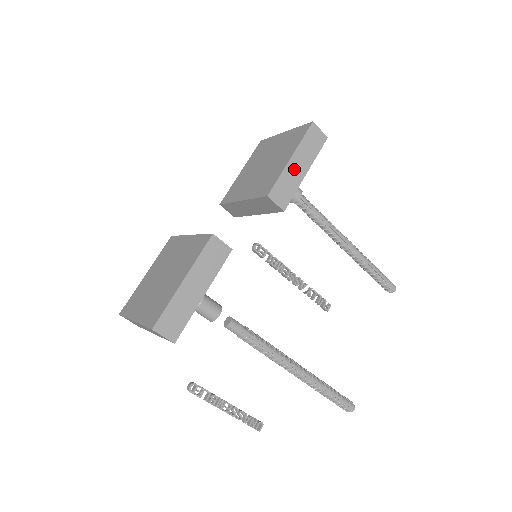
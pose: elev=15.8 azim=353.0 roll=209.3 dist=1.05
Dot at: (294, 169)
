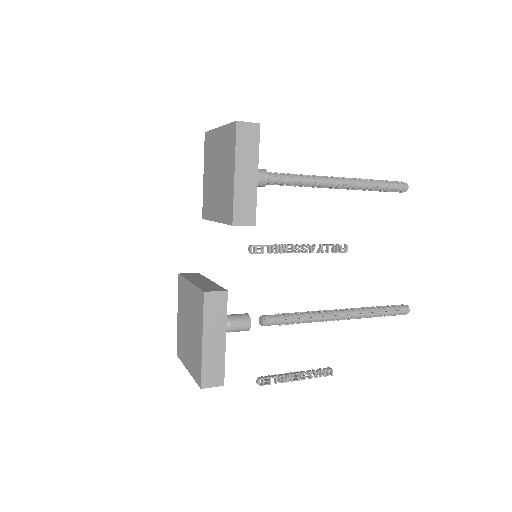
Dot at: (243, 182)
